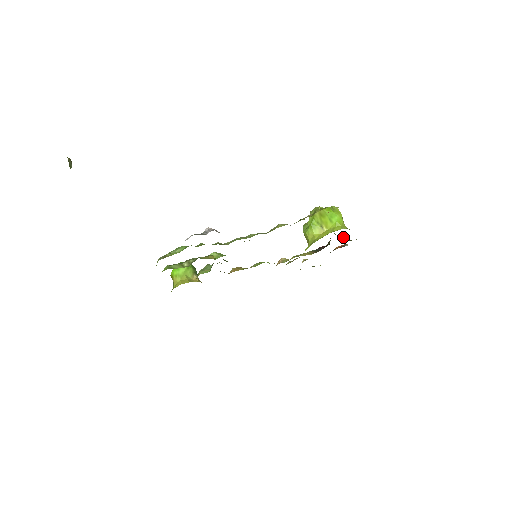
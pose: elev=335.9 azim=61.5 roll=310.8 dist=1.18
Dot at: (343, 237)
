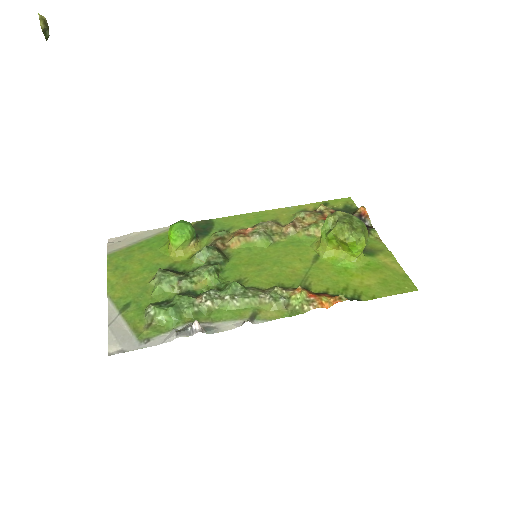
Dot at: occluded
